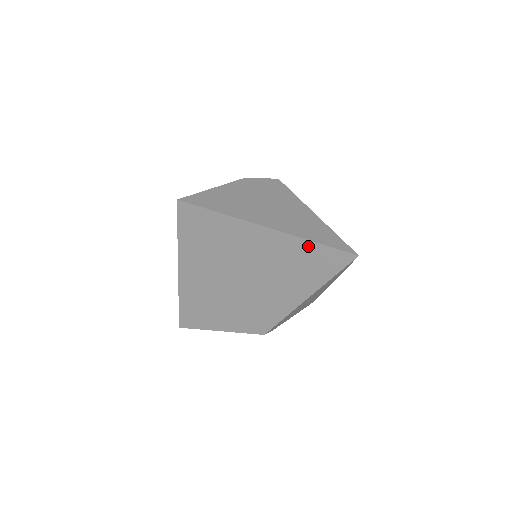
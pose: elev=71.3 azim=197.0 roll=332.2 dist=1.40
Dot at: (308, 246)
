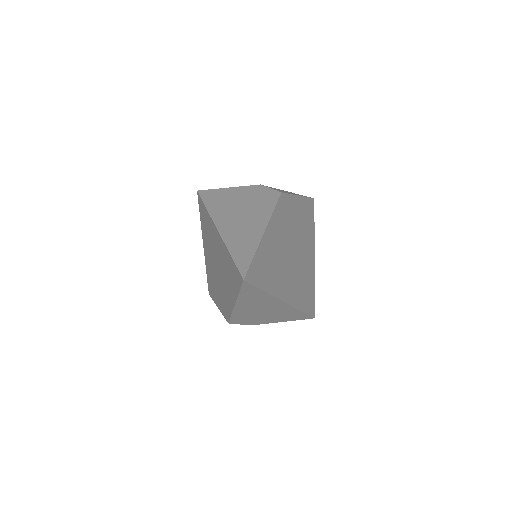
Dot at: (230, 258)
